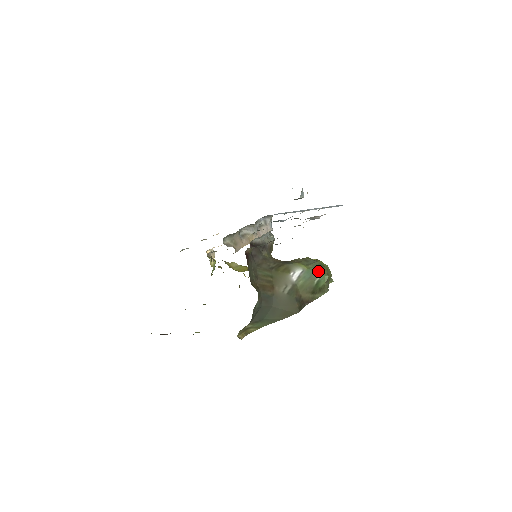
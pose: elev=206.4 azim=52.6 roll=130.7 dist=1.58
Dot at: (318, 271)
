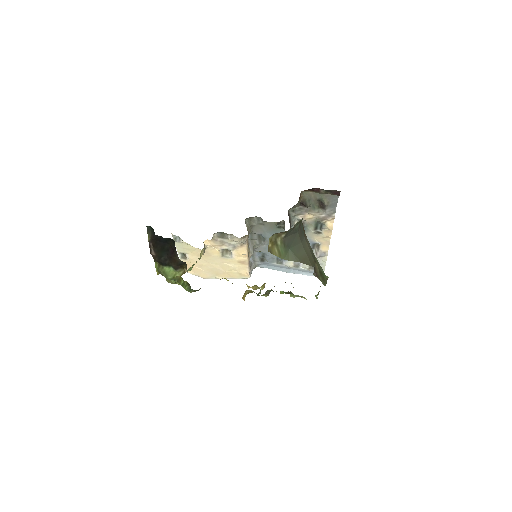
Dot at: occluded
